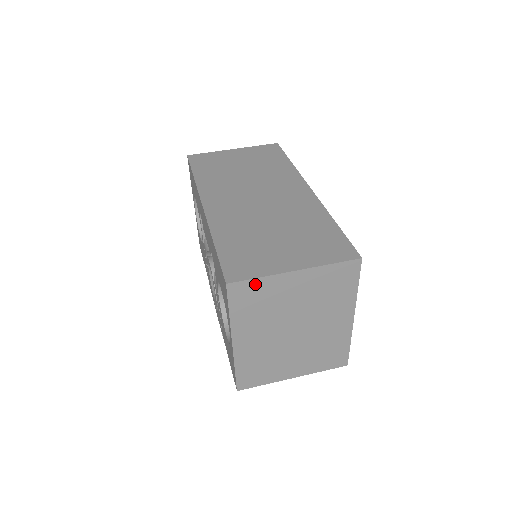
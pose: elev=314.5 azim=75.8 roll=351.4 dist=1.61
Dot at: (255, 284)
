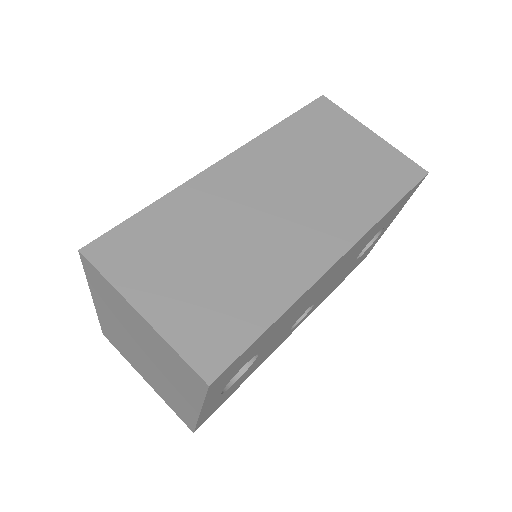
Dot at: (104, 280)
